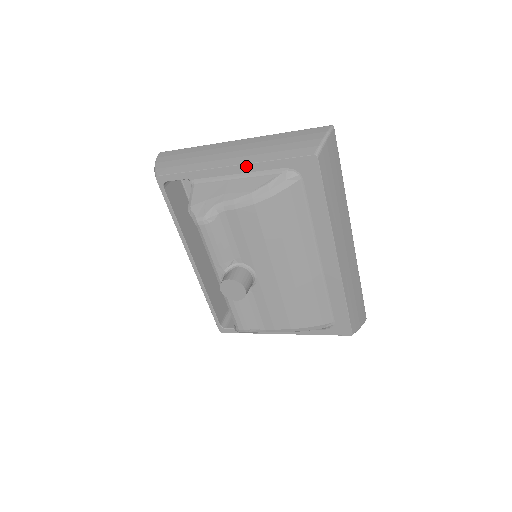
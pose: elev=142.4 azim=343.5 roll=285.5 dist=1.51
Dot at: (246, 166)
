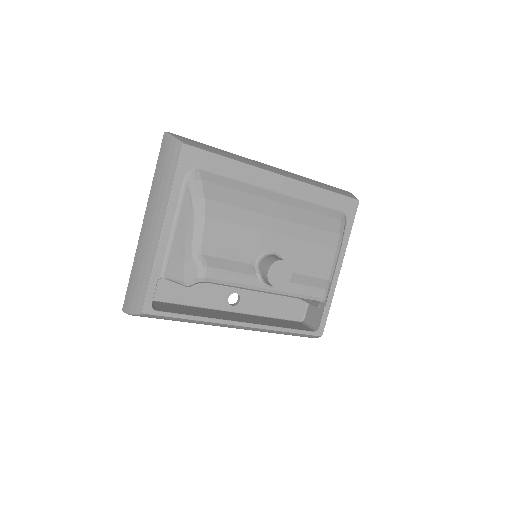
Dot at: (168, 214)
